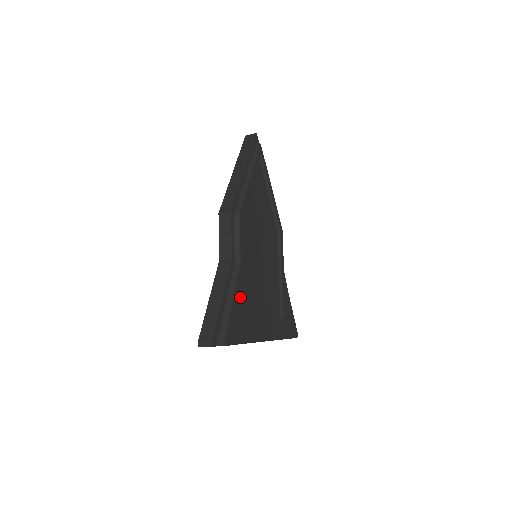
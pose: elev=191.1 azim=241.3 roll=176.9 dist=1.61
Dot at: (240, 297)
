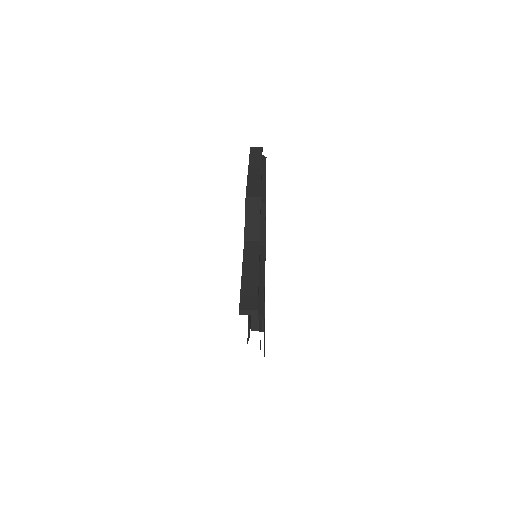
Dot at: occluded
